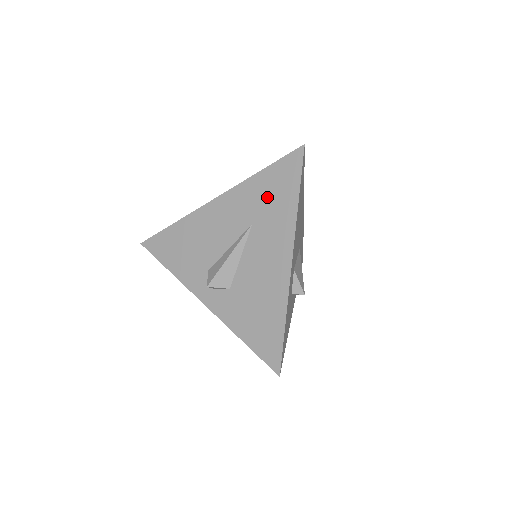
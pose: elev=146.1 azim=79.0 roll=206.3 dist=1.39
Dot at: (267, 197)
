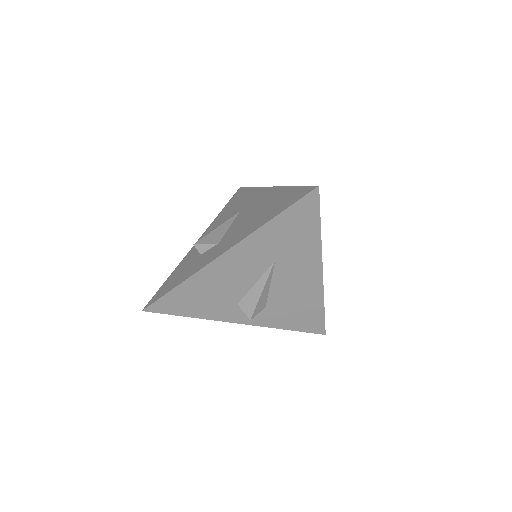
Dot at: (286, 238)
